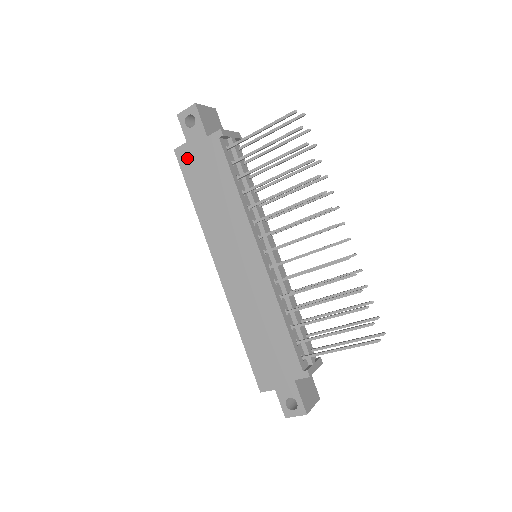
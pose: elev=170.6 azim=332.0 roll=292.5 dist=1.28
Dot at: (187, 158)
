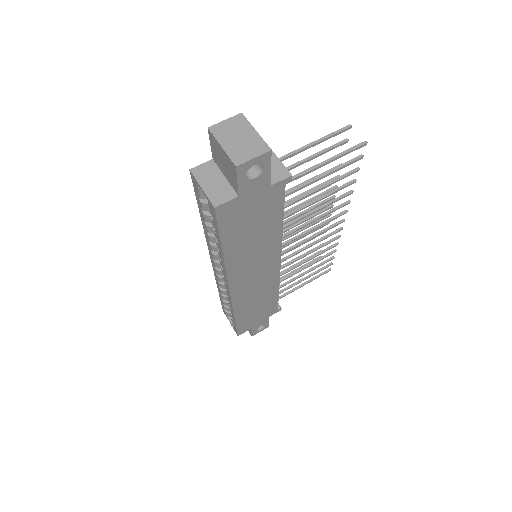
Dot at: (232, 213)
